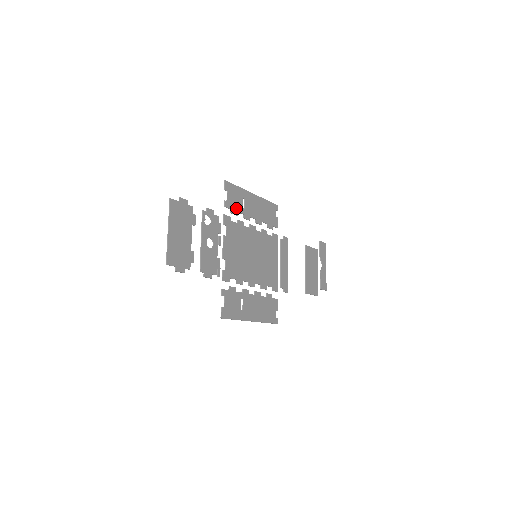
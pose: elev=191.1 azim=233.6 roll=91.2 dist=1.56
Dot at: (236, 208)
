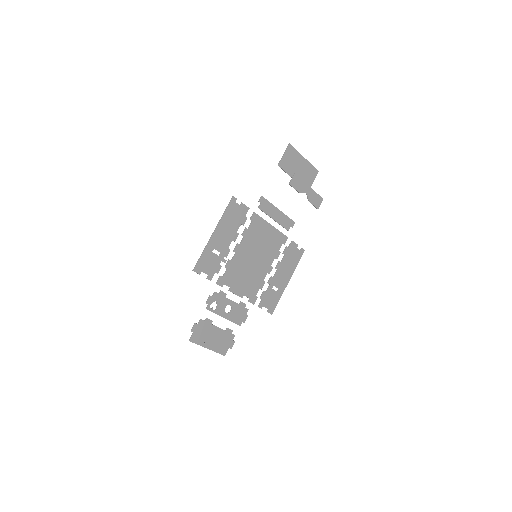
Dot at: (216, 265)
